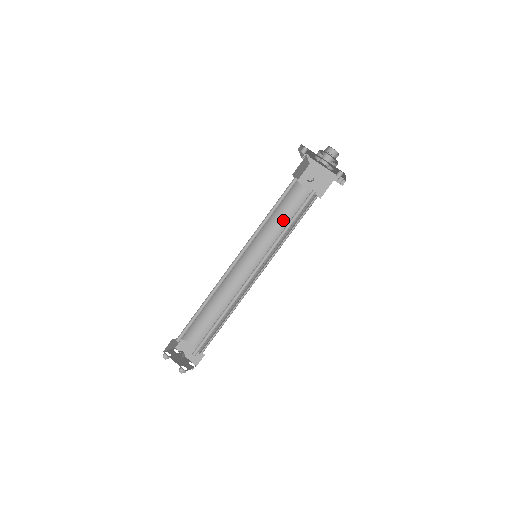
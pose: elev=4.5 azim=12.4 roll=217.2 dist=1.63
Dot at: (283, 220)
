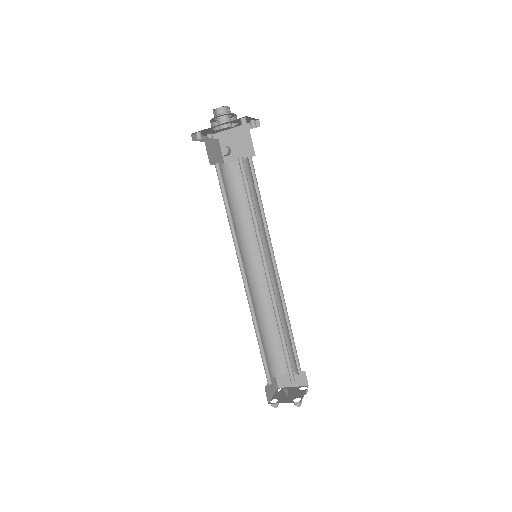
Dot at: (247, 205)
